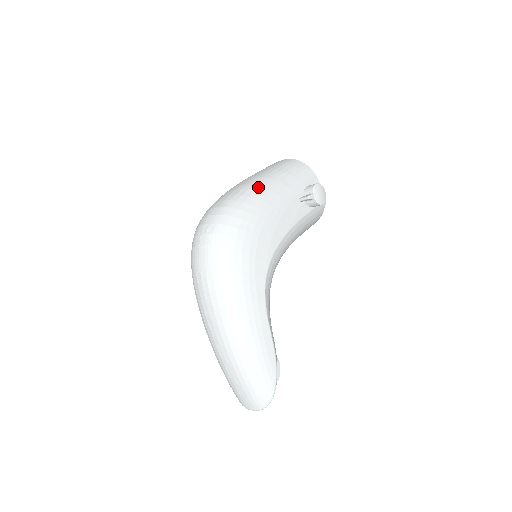
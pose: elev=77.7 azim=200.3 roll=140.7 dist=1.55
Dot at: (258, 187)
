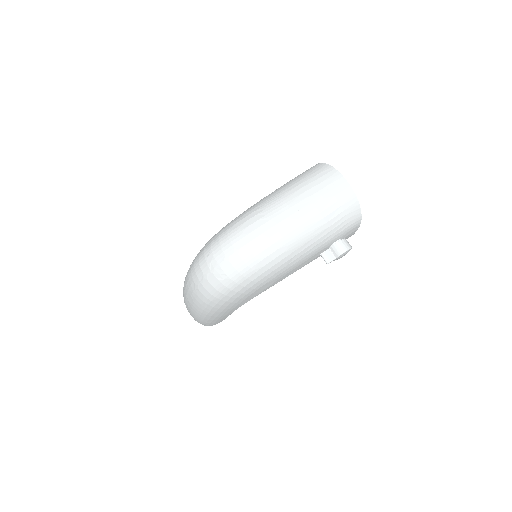
Dot at: (290, 248)
